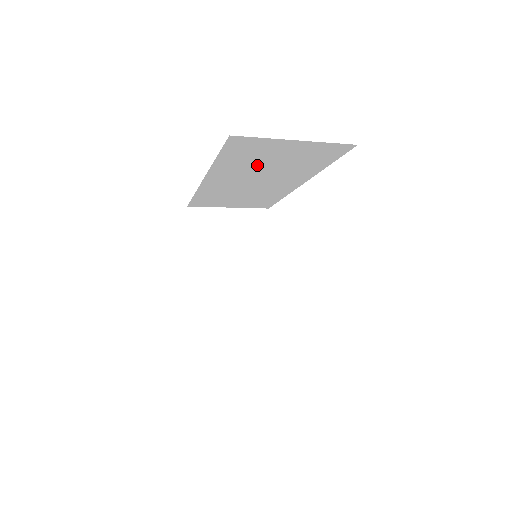
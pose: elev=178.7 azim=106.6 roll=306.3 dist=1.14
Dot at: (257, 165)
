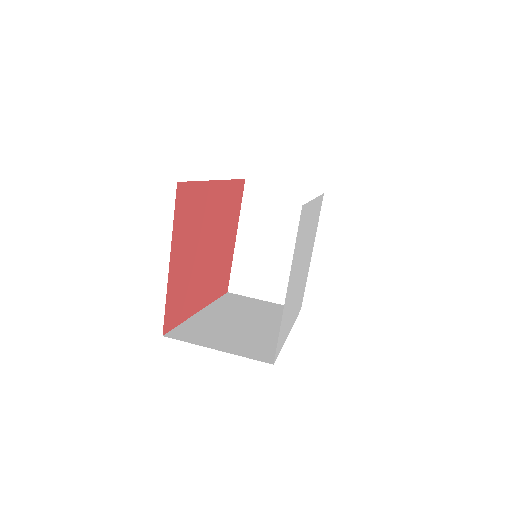
Dot at: occluded
